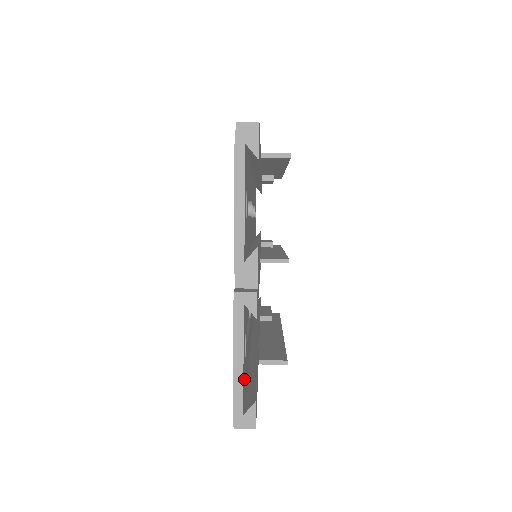
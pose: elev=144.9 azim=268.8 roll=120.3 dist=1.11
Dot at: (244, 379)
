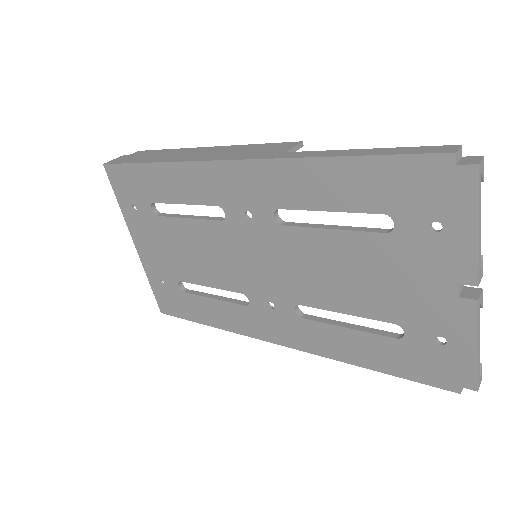
Dot at: (456, 357)
